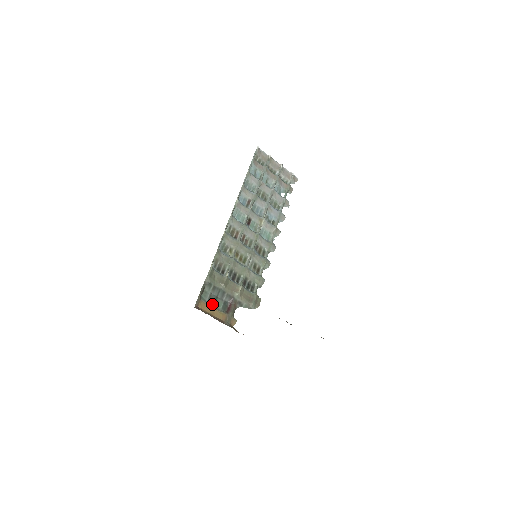
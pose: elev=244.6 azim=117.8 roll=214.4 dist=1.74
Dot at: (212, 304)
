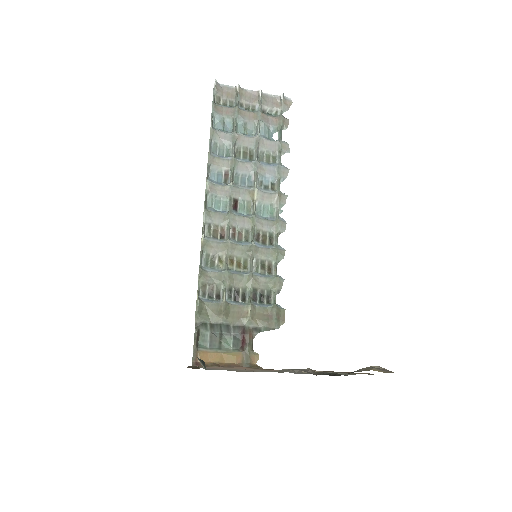
Dot at: (217, 347)
